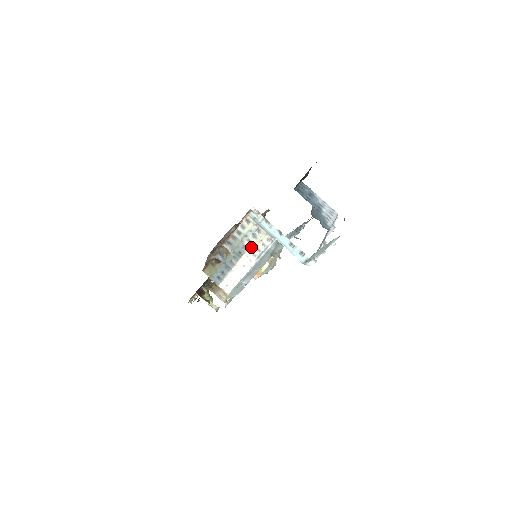
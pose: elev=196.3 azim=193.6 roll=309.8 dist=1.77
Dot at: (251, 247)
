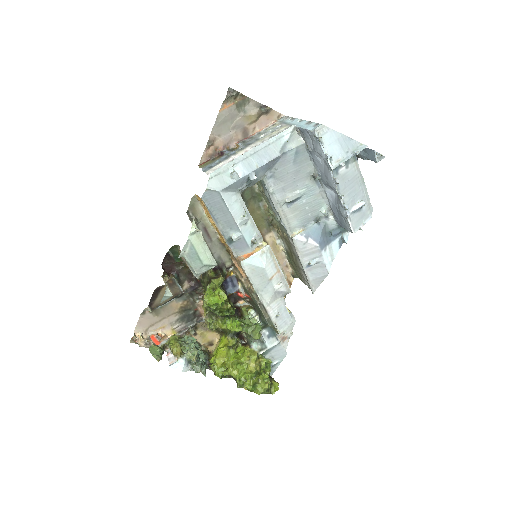
Dot at: (264, 137)
